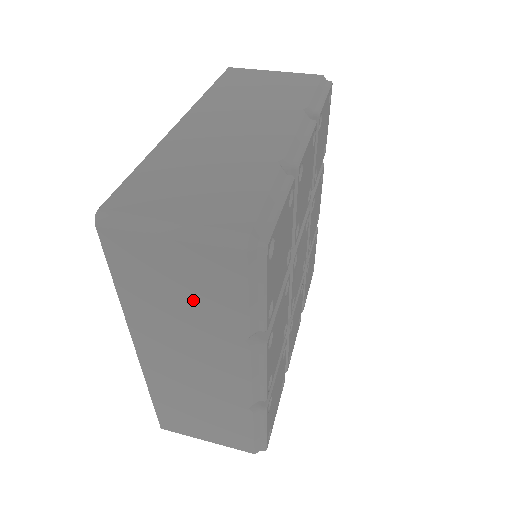
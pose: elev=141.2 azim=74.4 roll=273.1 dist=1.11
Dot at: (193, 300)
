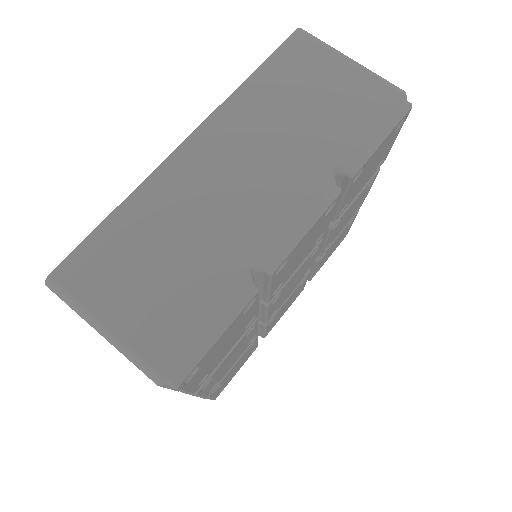
Dot at: occluded
